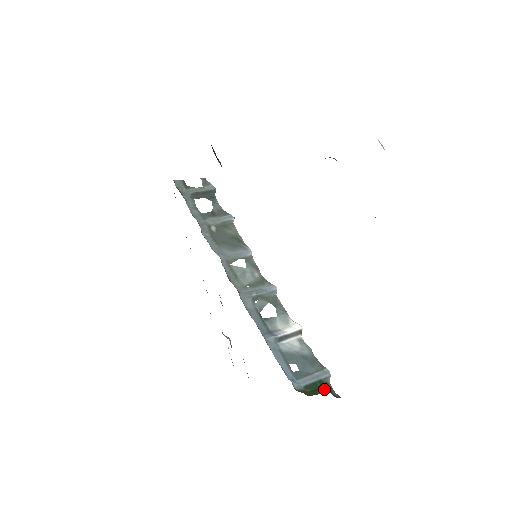
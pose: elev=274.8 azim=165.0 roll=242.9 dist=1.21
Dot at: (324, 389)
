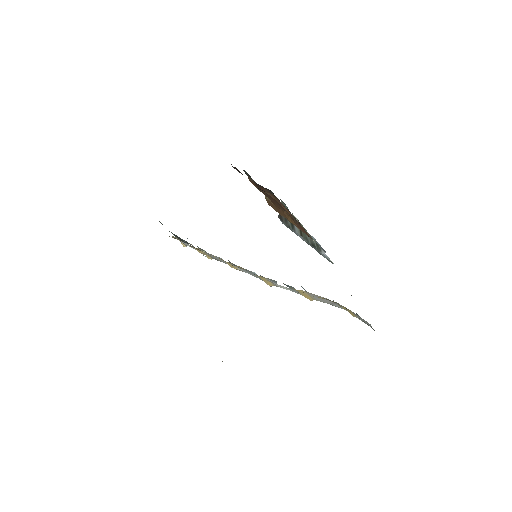
Dot at: occluded
